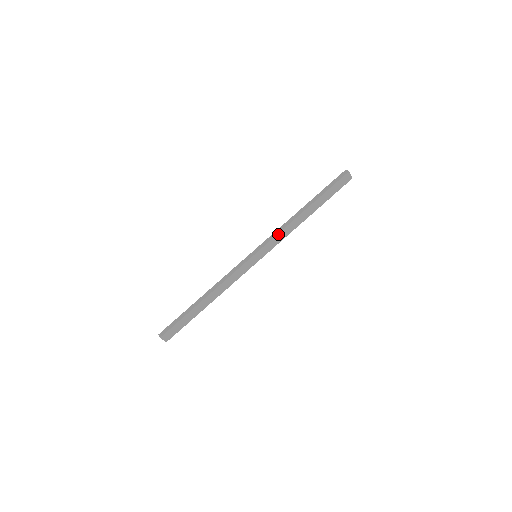
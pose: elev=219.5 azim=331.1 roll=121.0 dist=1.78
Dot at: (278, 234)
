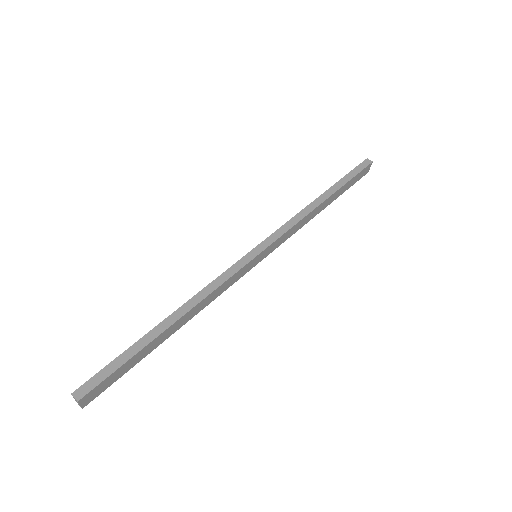
Dot at: (292, 227)
